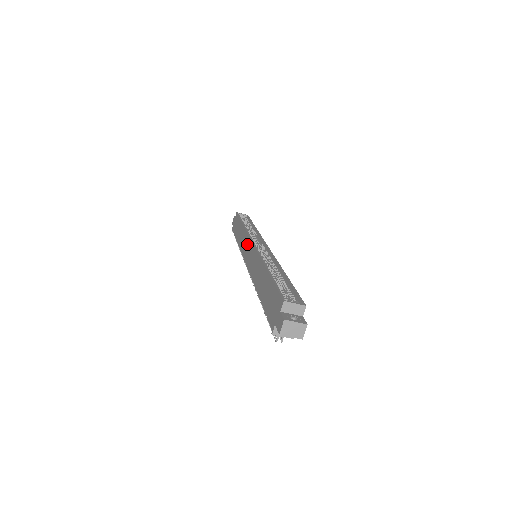
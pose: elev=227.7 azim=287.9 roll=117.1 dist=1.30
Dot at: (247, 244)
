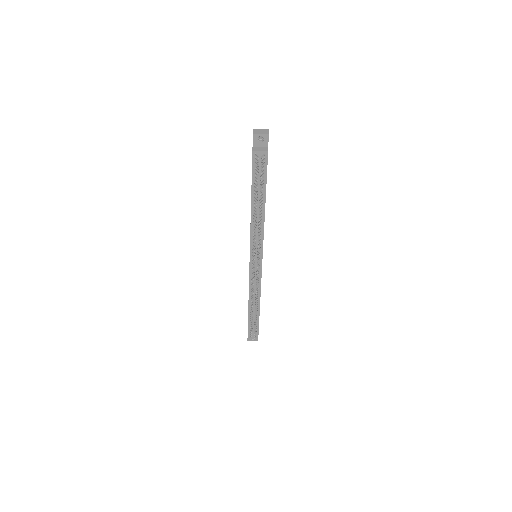
Dot at: occluded
